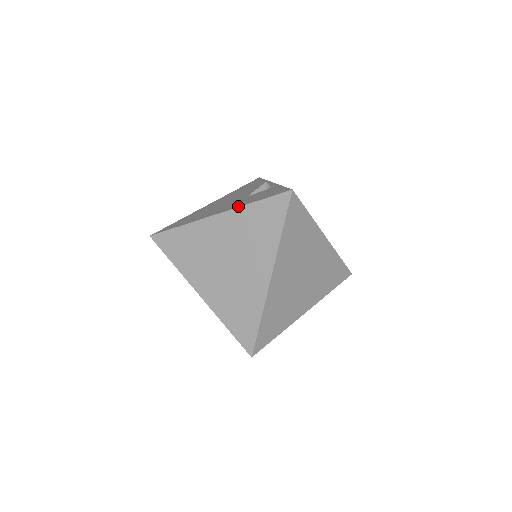
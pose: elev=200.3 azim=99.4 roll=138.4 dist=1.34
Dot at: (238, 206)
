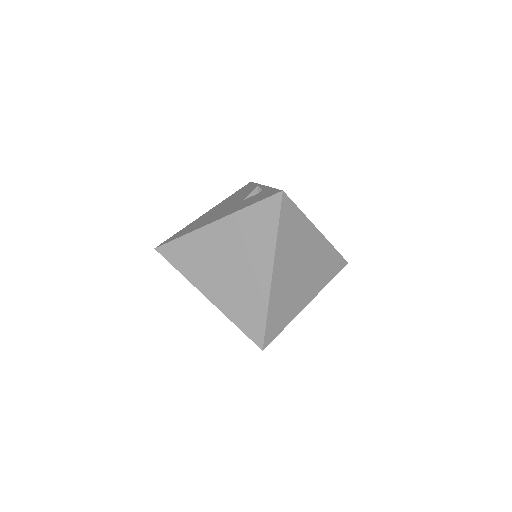
Dot at: (234, 211)
